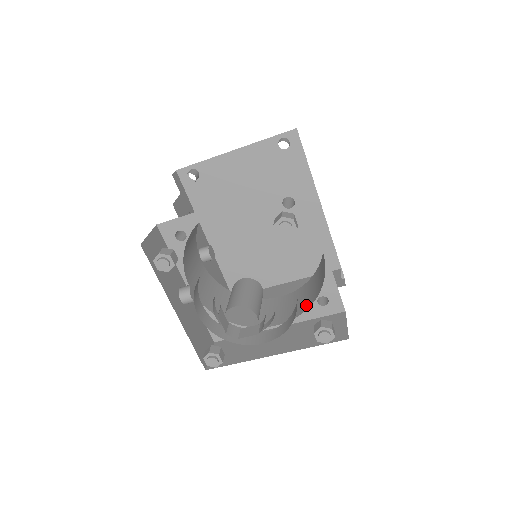
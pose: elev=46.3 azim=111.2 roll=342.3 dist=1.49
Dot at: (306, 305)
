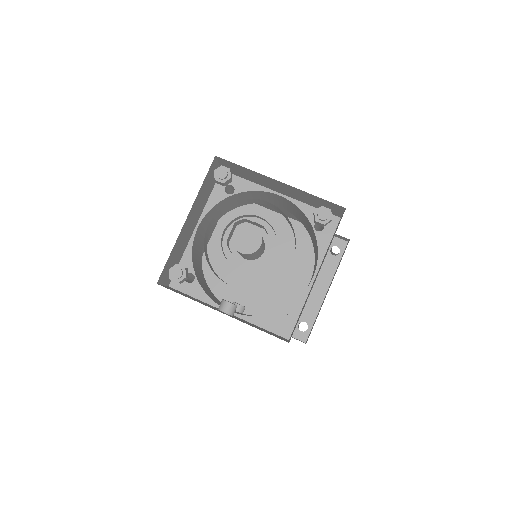
Dot at: (316, 245)
